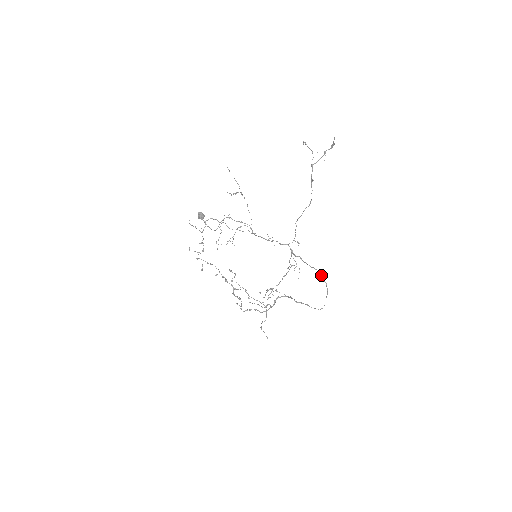
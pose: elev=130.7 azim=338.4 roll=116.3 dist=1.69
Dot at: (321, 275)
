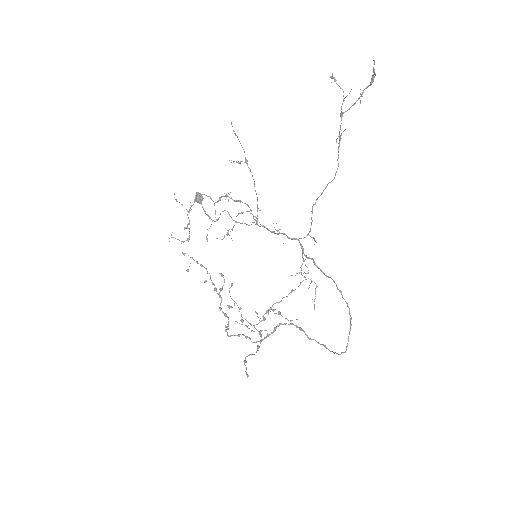
Dot at: occluded
